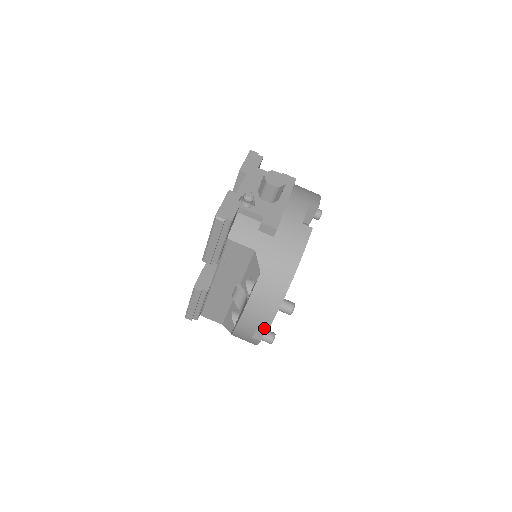
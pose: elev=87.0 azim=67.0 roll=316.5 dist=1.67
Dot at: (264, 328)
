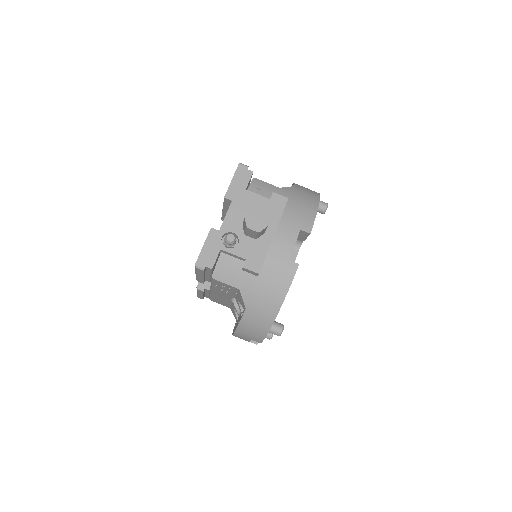
Dot at: occluded
